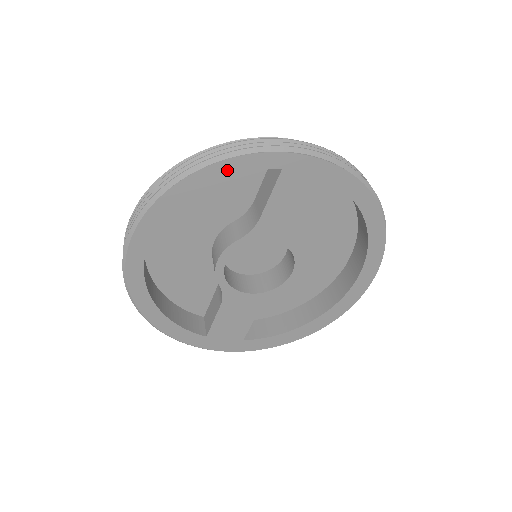
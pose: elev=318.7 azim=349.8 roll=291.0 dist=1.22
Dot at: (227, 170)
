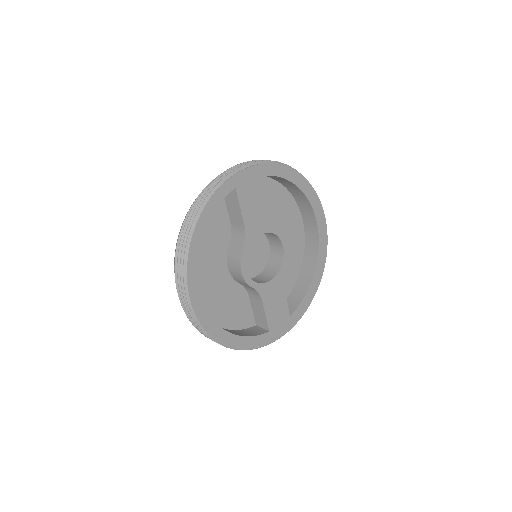
Dot at: (210, 211)
